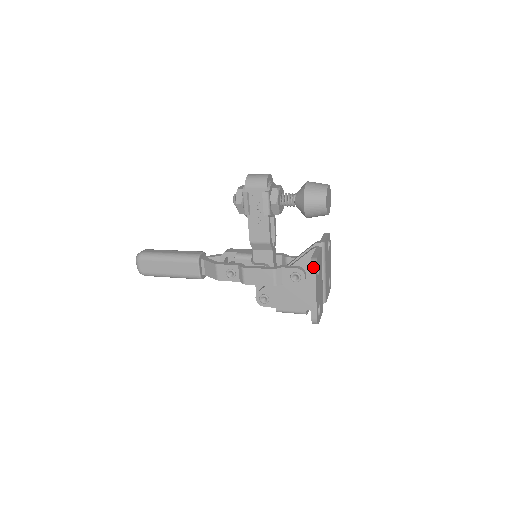
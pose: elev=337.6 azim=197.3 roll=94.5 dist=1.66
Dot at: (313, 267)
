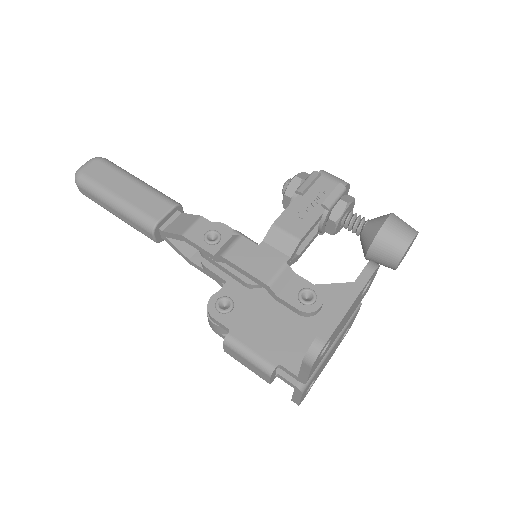
Dot at: (374, 264)
